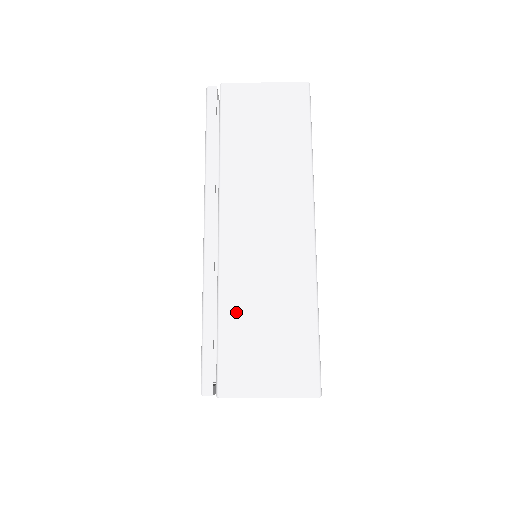
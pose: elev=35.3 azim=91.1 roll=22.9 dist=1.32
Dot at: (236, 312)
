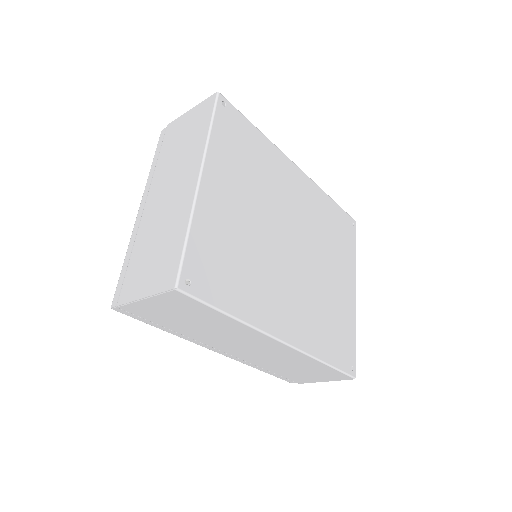
Dot at: (276, 369)
